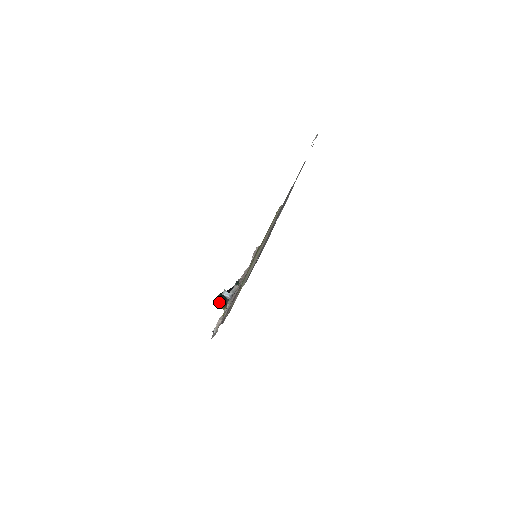
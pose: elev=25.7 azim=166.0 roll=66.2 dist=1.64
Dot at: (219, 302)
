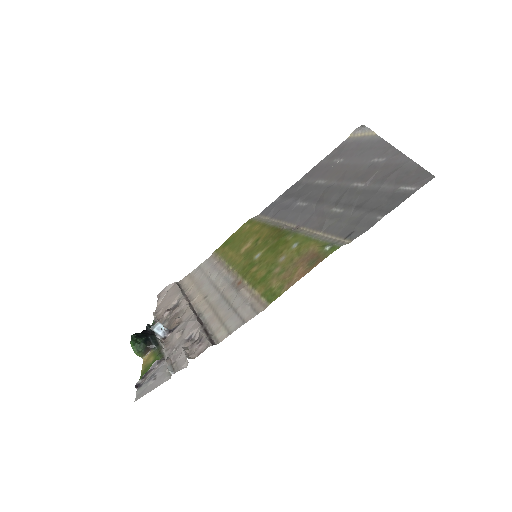
Dot at: (137, 344)
